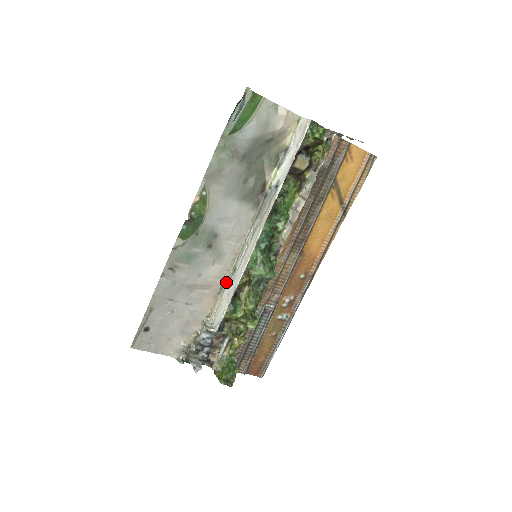
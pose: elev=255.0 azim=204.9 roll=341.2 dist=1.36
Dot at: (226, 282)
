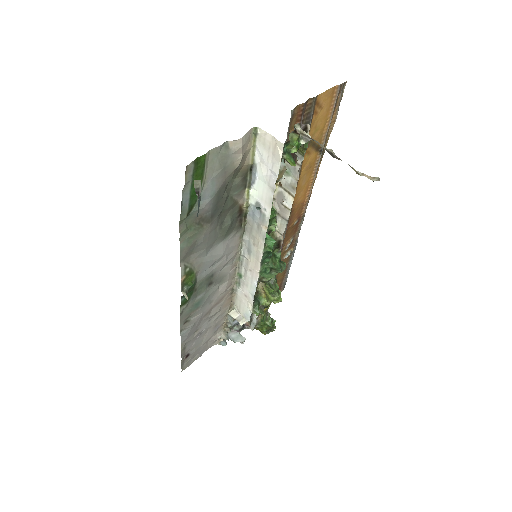
Dot at: (235, 285)
